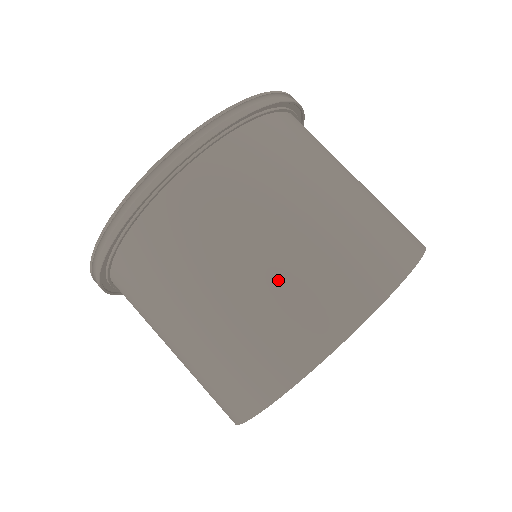
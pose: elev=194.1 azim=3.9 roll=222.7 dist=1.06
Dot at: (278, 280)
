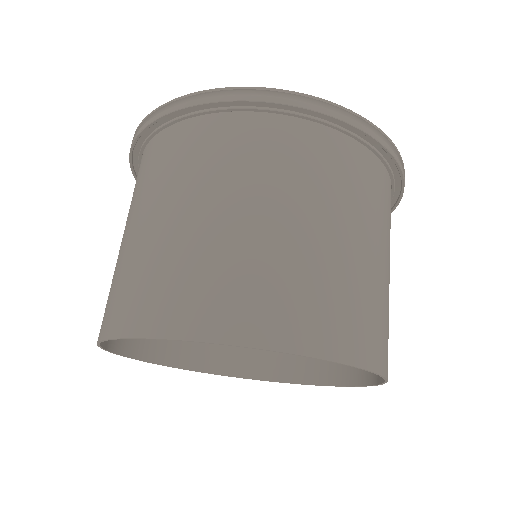
Dot at: (195, 247)
